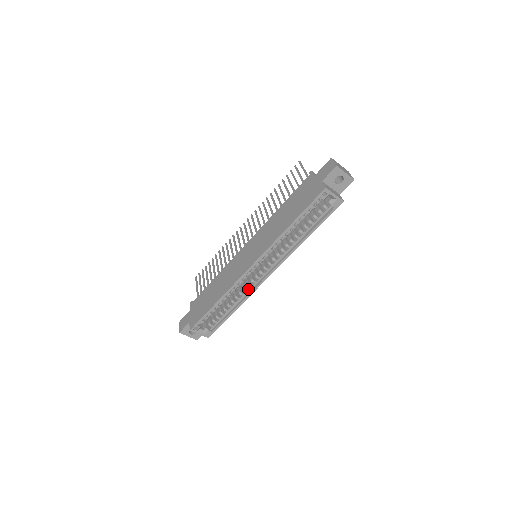
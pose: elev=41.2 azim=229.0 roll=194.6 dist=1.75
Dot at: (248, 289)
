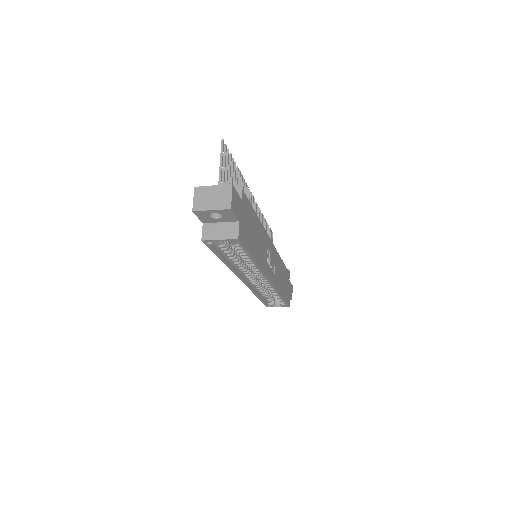
Dot at: occluded
